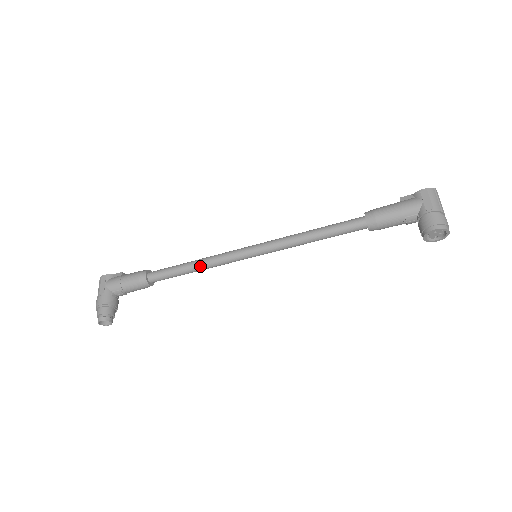
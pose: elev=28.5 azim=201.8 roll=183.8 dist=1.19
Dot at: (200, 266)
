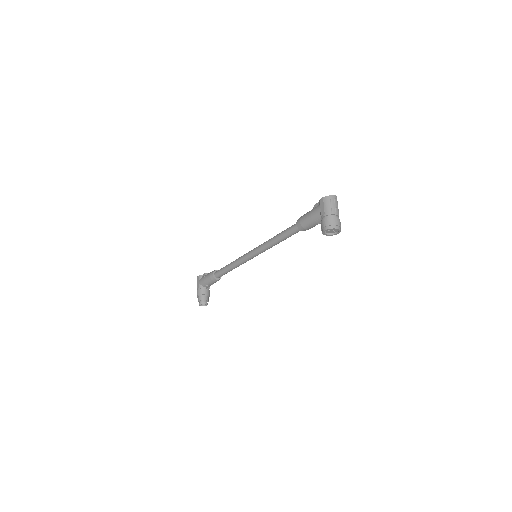
Dot at: (233, 266)
